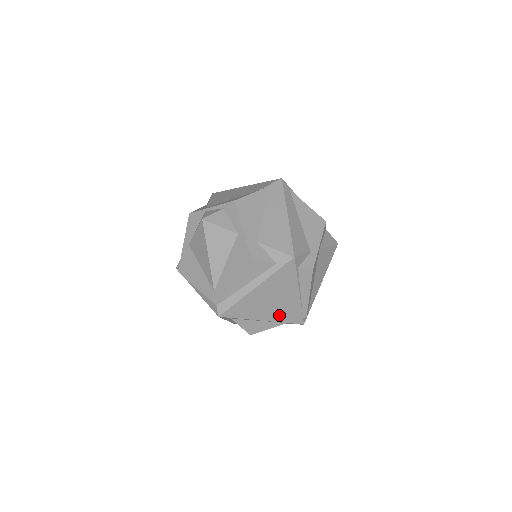
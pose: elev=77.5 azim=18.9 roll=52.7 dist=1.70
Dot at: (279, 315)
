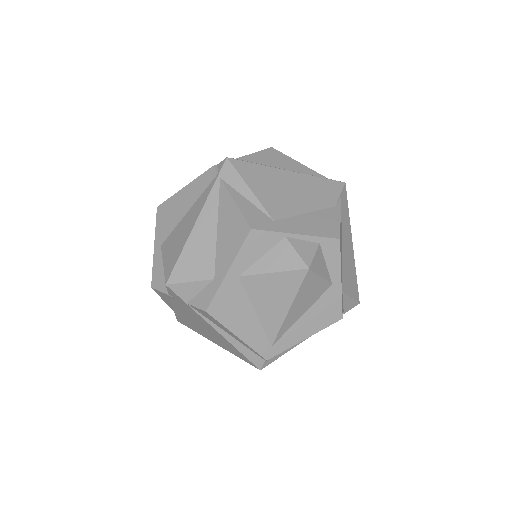
Dot at: occluded
